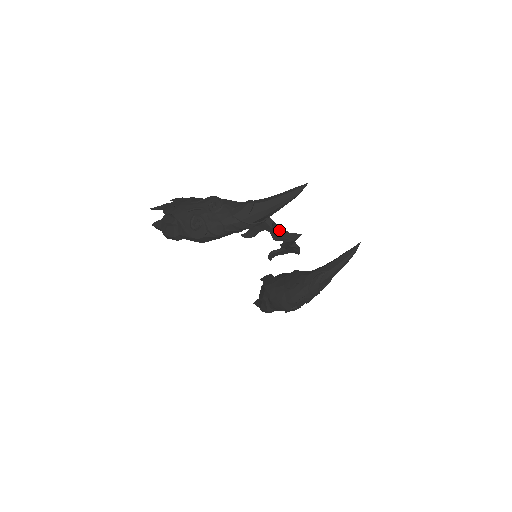
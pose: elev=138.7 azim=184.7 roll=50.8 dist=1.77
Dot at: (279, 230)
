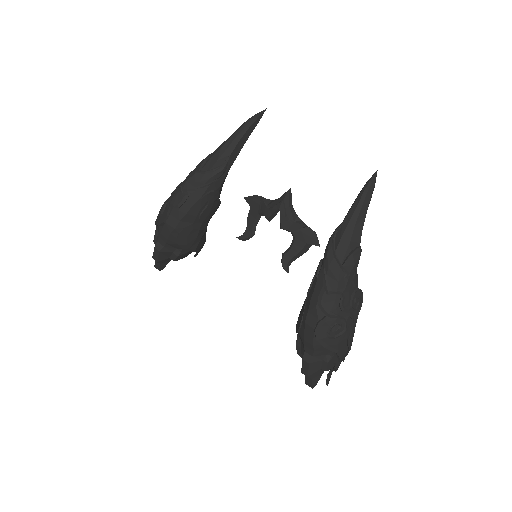
Dot at: (270, 203)
